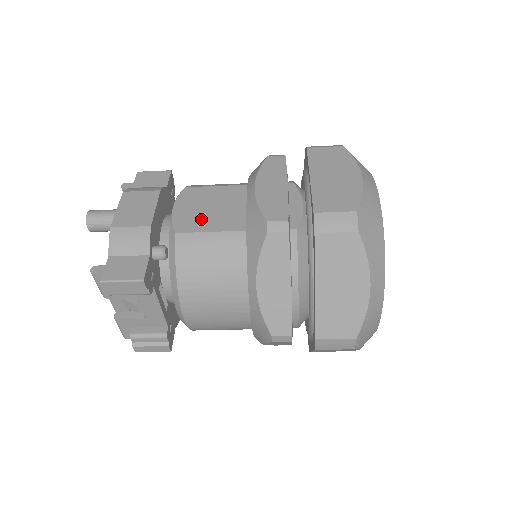
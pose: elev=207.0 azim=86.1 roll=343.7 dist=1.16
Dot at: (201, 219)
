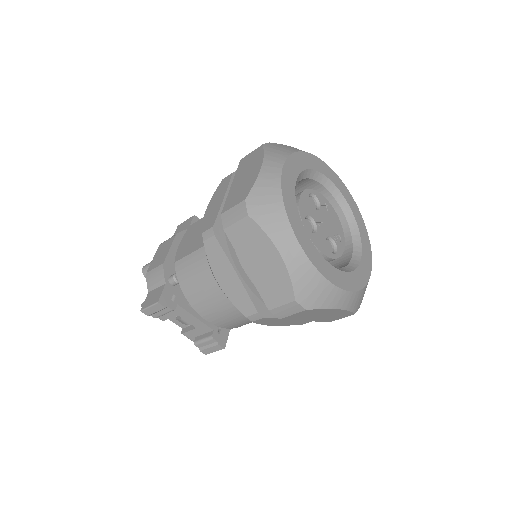
Dot at: (189, 246)
